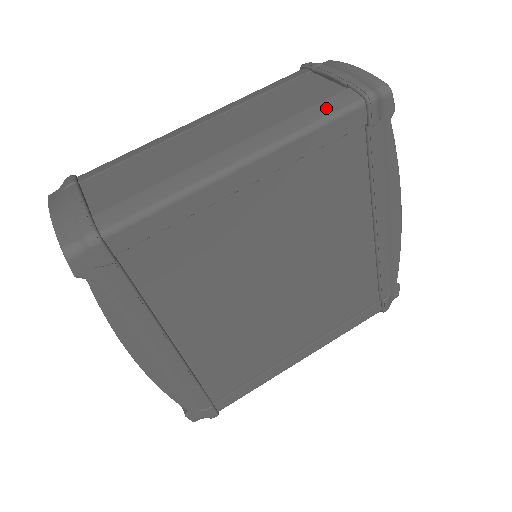
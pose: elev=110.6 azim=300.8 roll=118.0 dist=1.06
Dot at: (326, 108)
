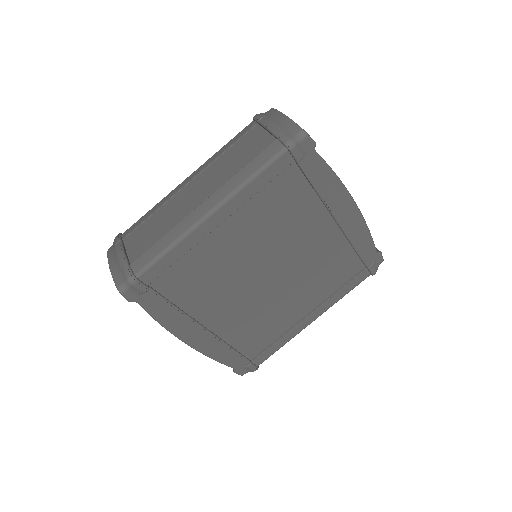
Dot at: (261, 159)
